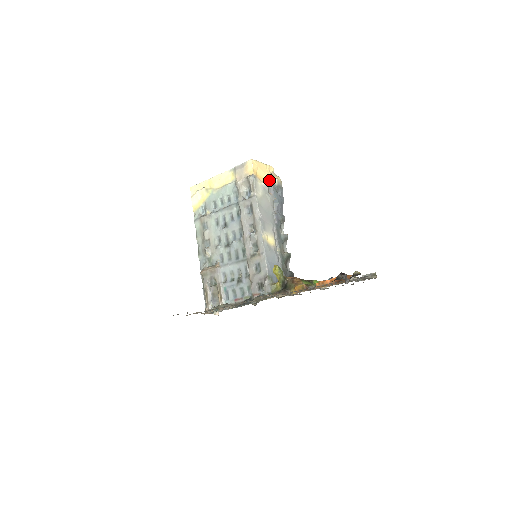
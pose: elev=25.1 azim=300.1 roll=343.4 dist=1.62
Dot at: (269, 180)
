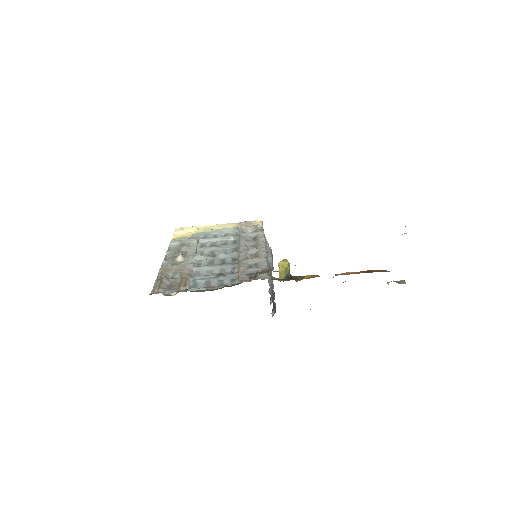
Dot at: occluded
